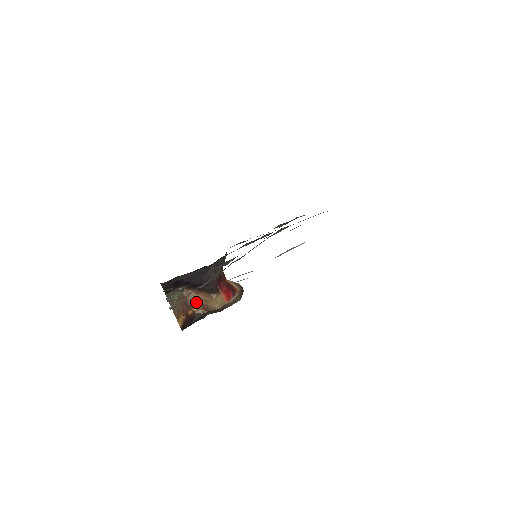
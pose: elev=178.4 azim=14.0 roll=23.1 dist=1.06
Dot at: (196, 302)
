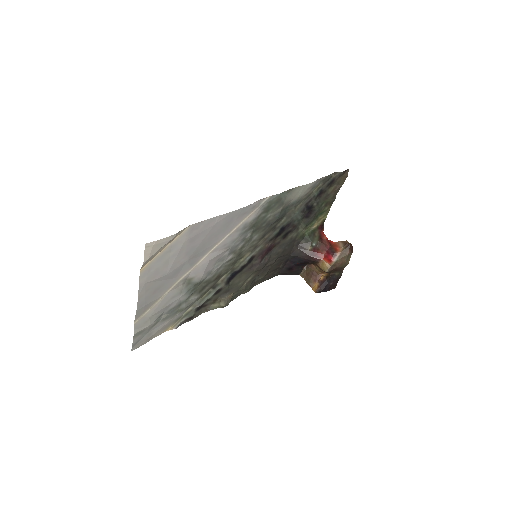
Dot at: (319, 271)
